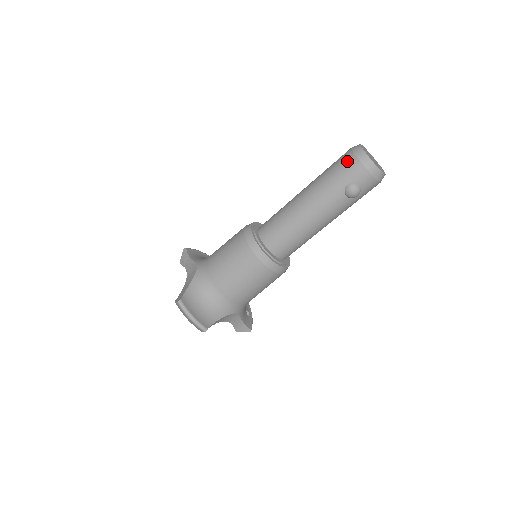
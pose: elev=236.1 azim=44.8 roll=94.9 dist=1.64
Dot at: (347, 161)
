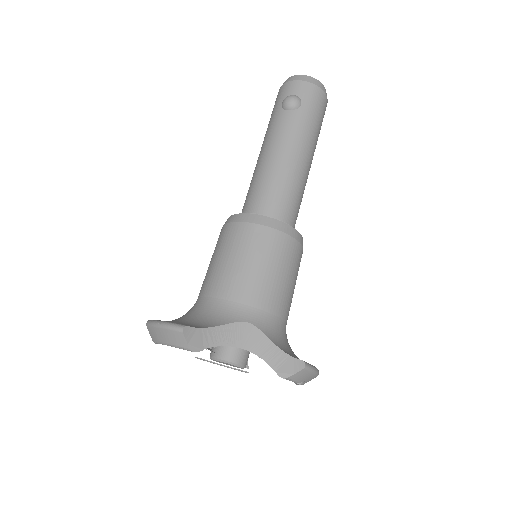
Dot at: occluded
